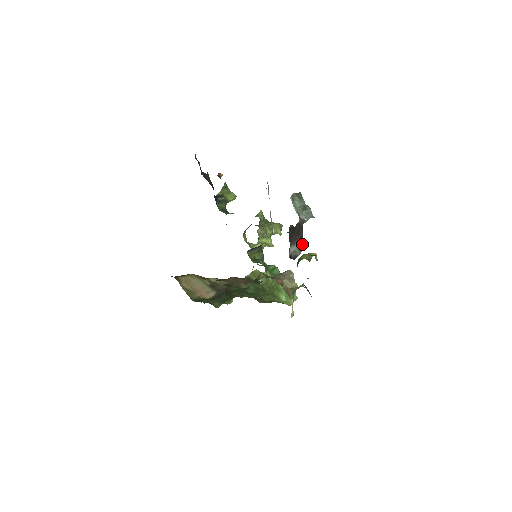
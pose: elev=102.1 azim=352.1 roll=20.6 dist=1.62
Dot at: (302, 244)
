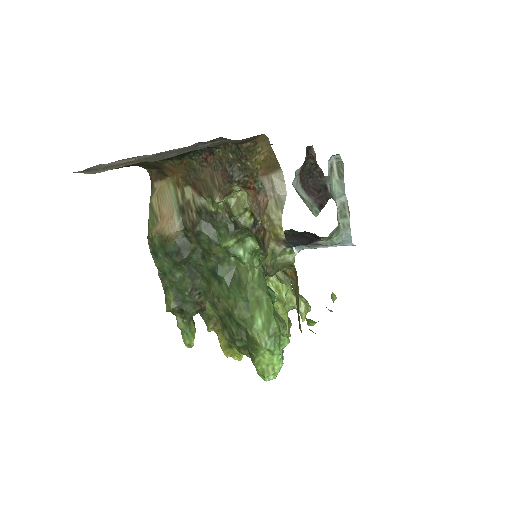
Dot at: (318, 212)
